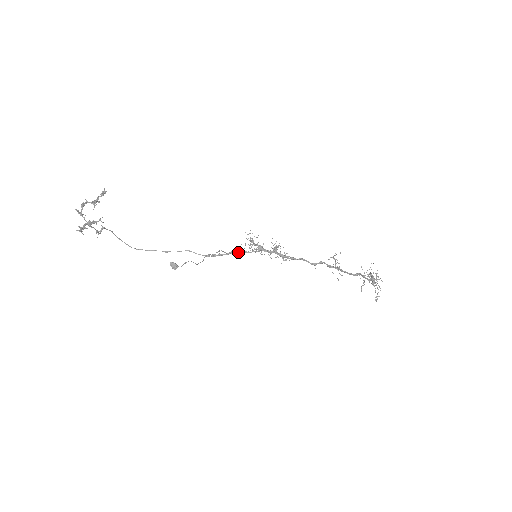
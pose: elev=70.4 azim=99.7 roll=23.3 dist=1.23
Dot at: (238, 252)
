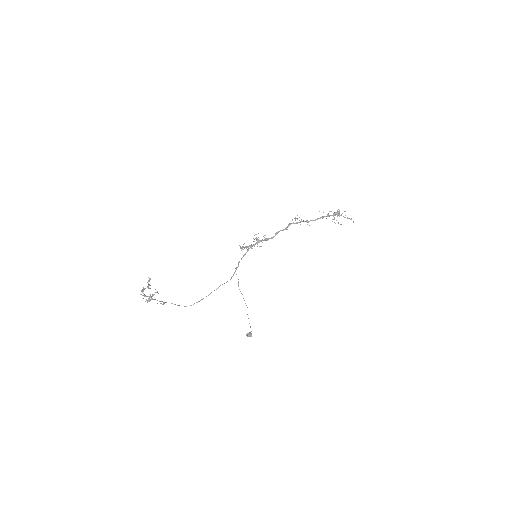
Dot at: (241, 259)
